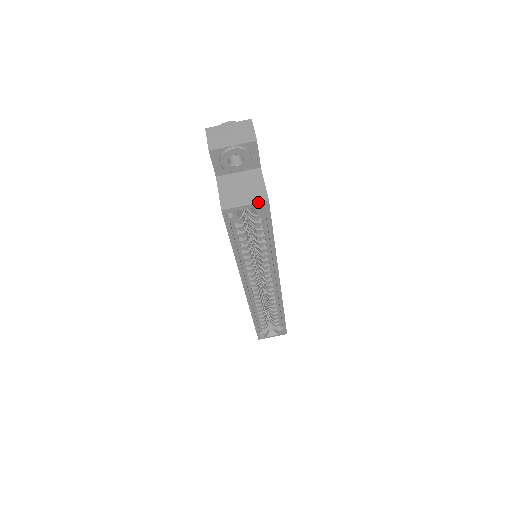
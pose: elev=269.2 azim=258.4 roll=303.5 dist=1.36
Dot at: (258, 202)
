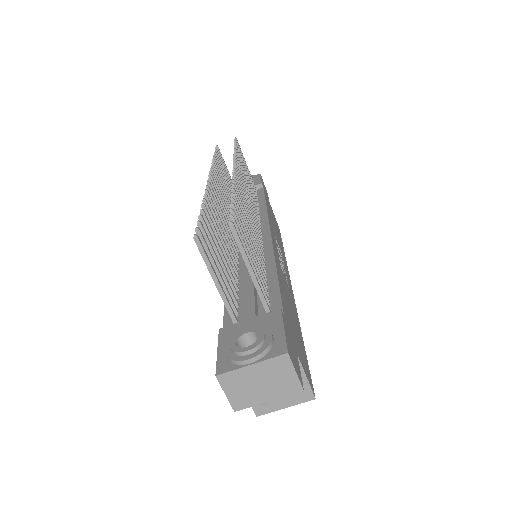
Dot at: occluded
